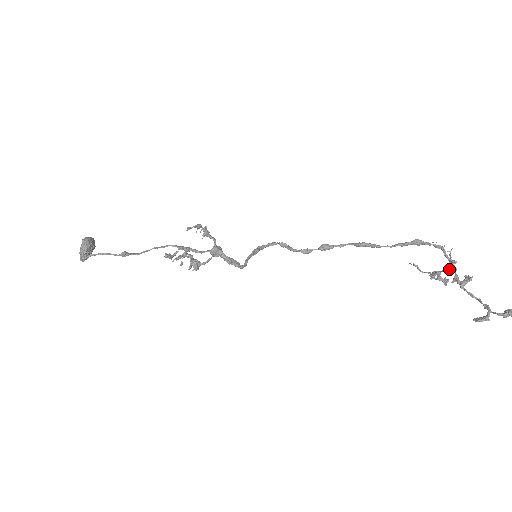
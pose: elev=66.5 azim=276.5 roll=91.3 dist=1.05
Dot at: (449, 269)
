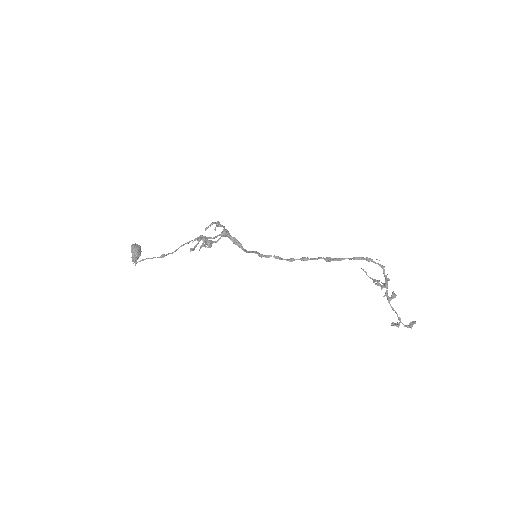
Dot at: (384, 285)
